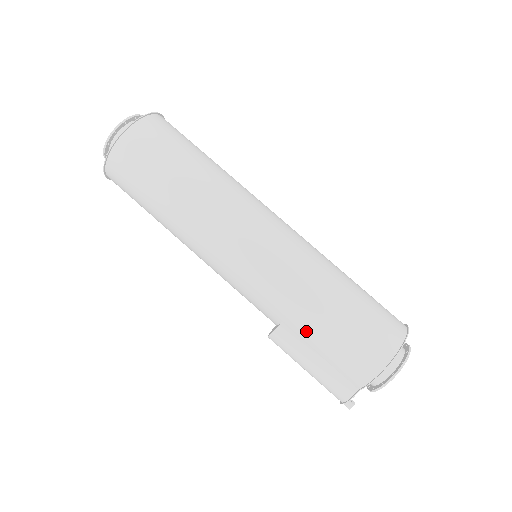
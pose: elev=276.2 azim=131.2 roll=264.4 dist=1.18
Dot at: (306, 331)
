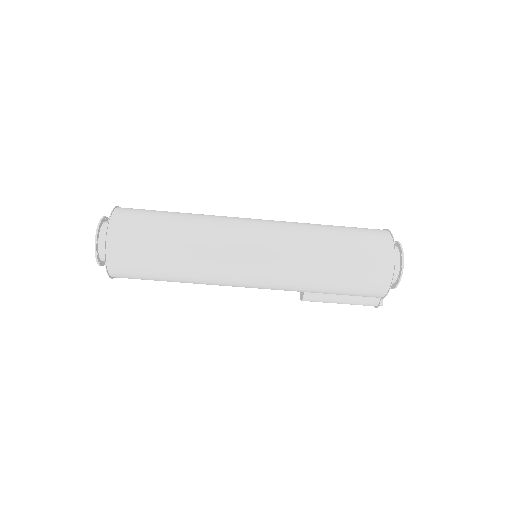
Dot at: (324, 291)
